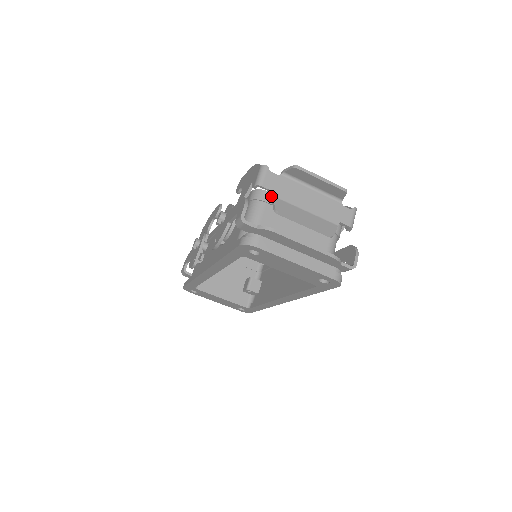
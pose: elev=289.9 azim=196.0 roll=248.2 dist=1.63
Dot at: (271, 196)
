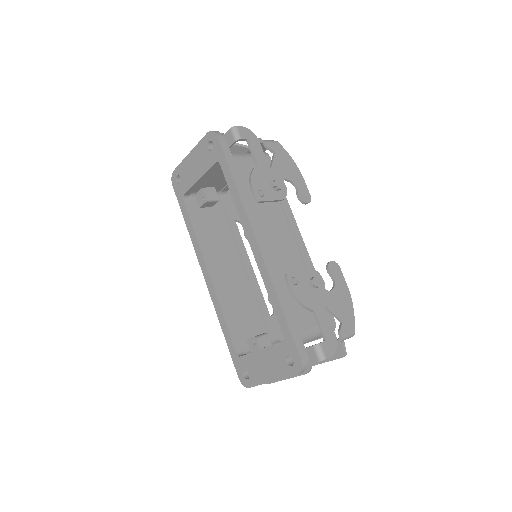
Dot at: occluded
